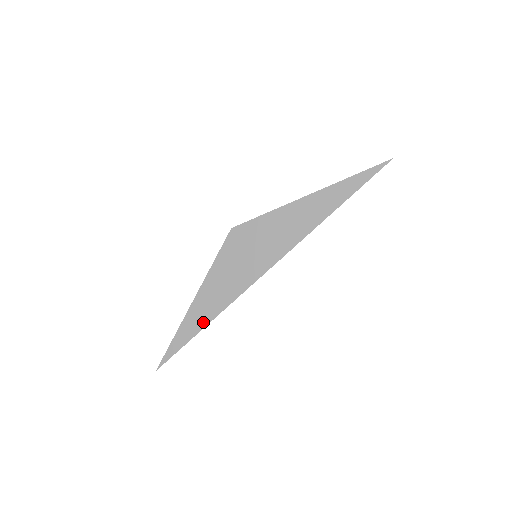
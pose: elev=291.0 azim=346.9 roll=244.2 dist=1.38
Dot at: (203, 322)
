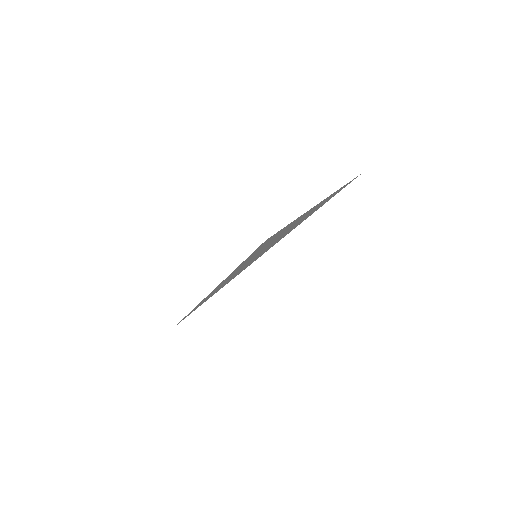
Dot at: occluded
